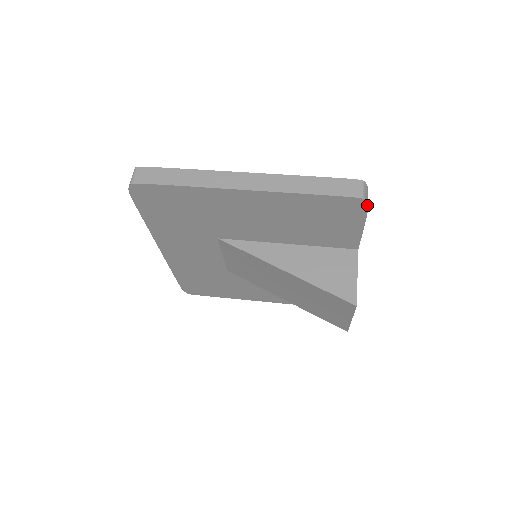
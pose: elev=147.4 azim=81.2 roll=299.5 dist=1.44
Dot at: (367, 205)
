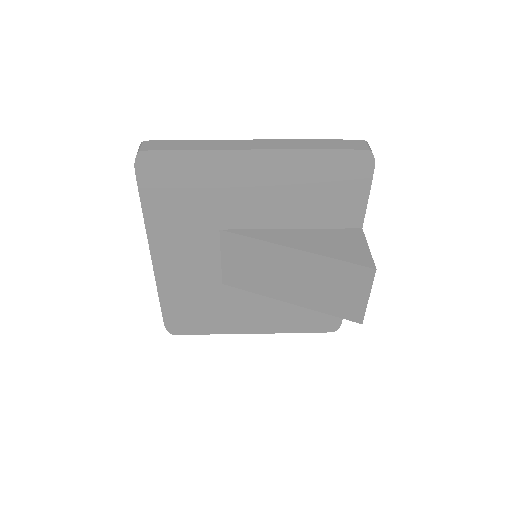
Dot at: (374, 160)
